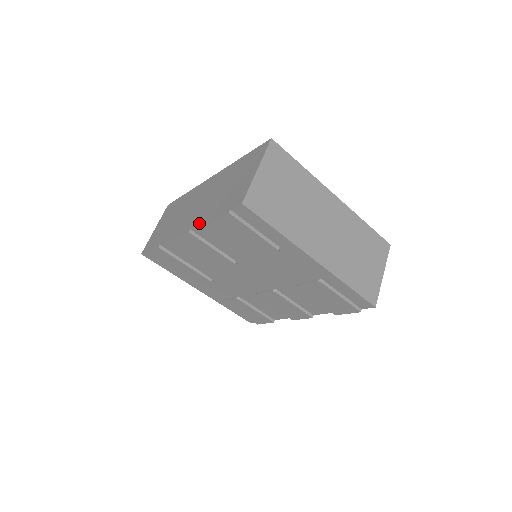
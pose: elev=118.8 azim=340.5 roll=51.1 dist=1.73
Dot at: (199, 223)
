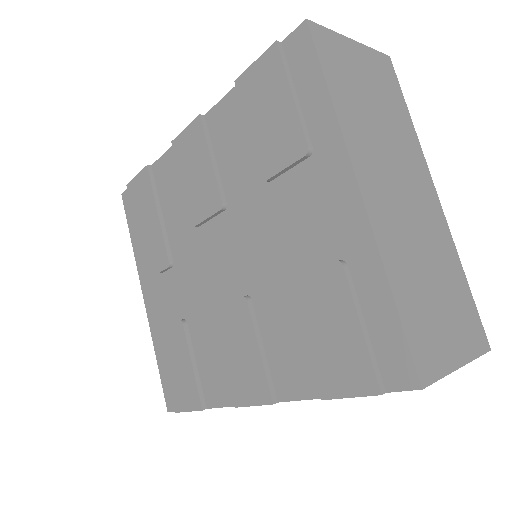
Dot at: (222, 101)
